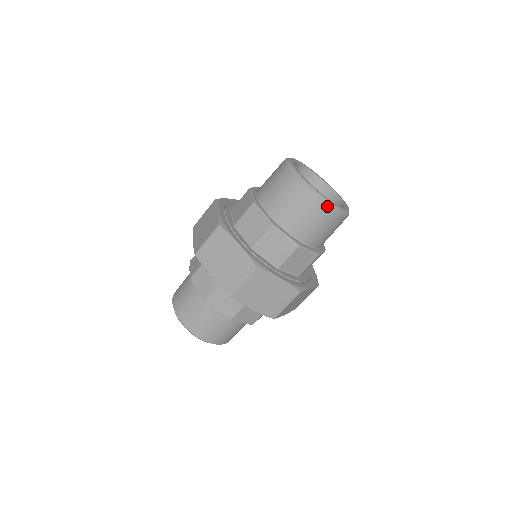
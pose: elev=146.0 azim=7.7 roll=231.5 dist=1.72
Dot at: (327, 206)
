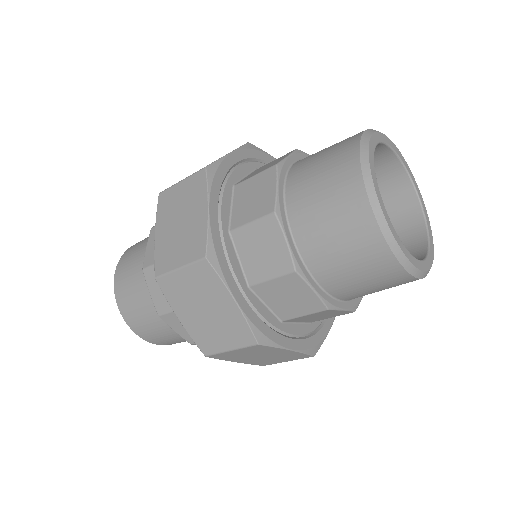
Dot at: (380, 233)
